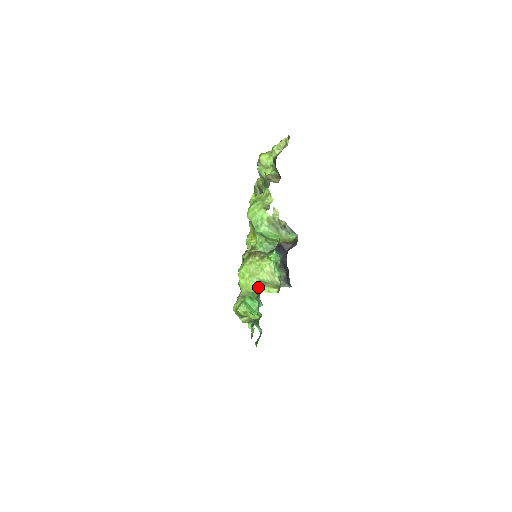
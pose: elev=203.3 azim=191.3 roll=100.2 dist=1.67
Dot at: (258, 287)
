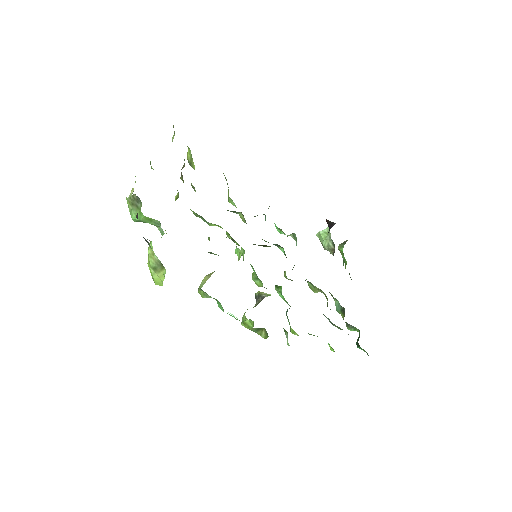
Dot at: (159, 277)
